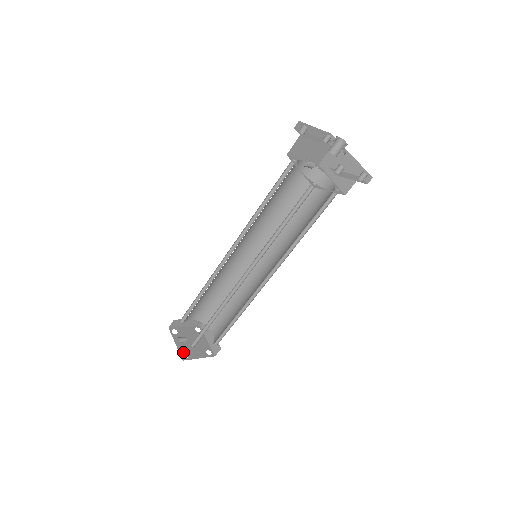
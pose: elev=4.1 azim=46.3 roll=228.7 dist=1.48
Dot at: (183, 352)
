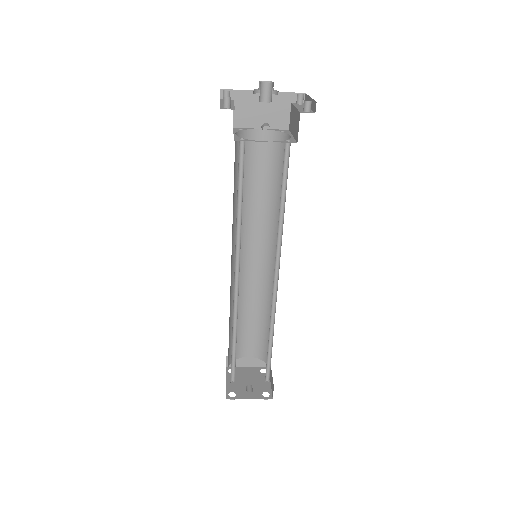
Dot at: (261, 395)
